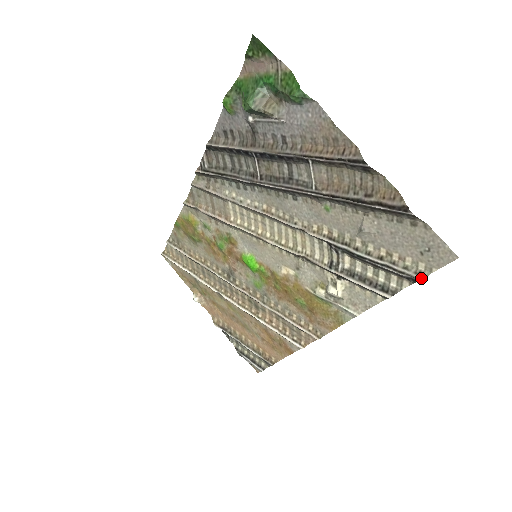
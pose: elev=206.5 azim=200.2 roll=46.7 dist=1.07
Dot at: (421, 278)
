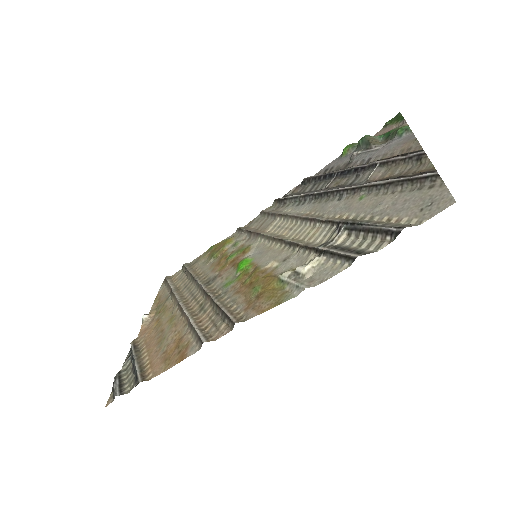
Dot at: occluded
